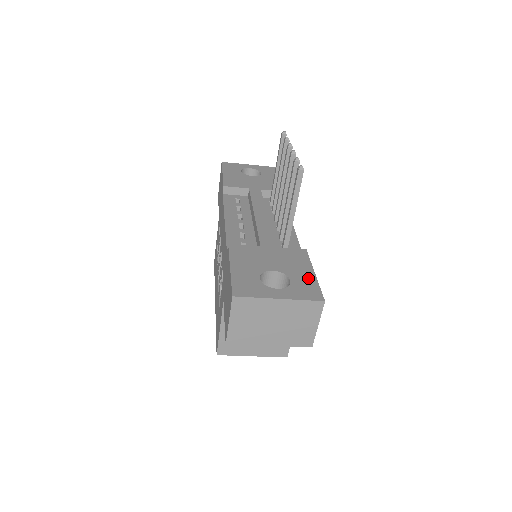
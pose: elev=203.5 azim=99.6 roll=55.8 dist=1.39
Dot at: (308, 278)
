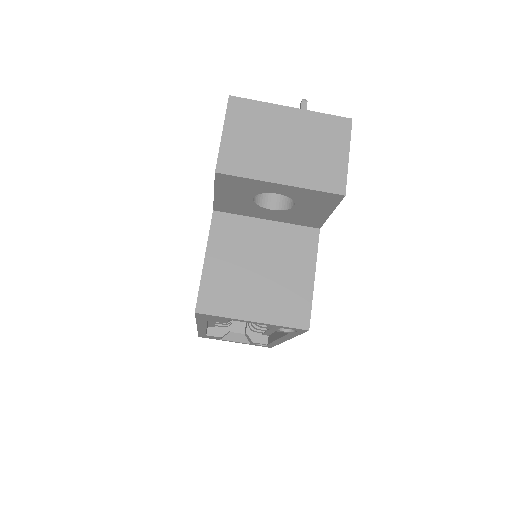
Dot at: occluded
